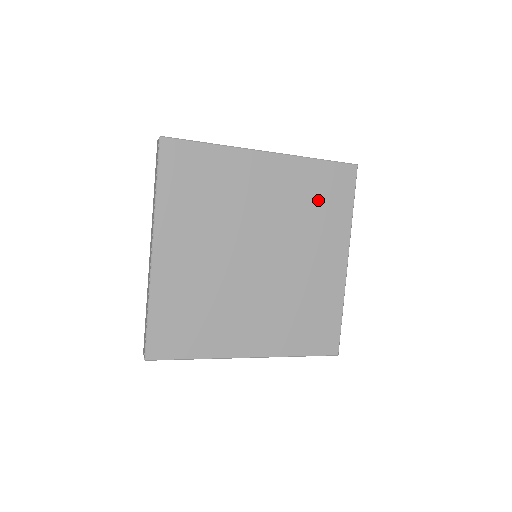
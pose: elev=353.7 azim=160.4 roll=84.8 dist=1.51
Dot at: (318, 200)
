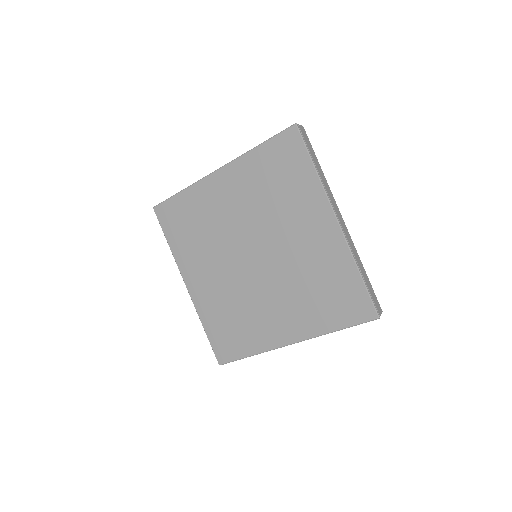
Dot at: (277, 181)
